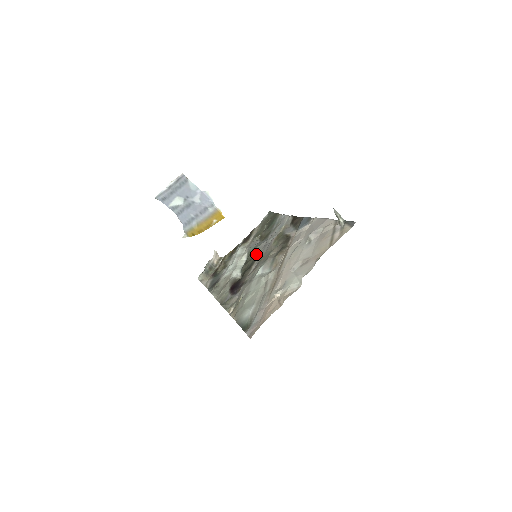
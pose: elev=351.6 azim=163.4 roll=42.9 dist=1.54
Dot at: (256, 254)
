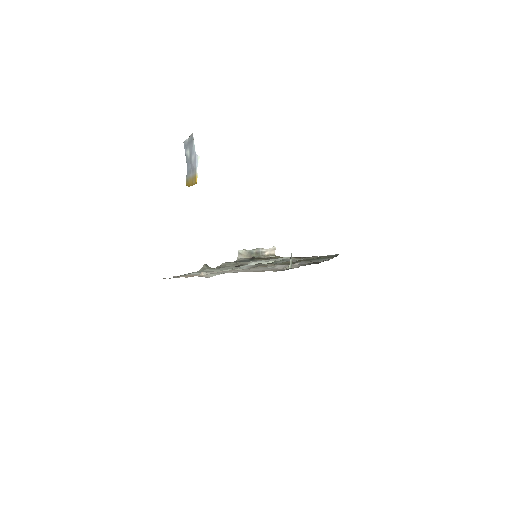
Dot at: (275, 263)
